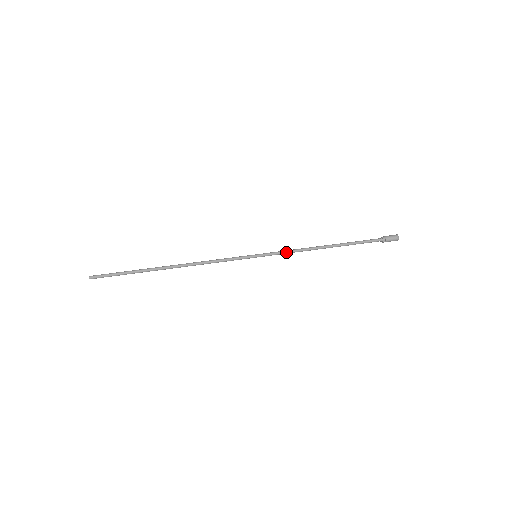
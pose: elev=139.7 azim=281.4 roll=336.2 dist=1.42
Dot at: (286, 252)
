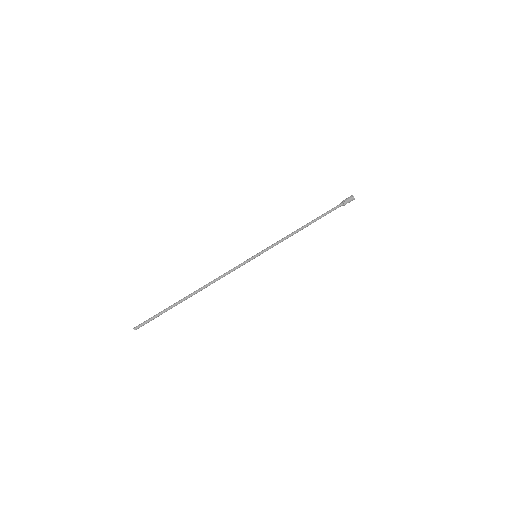
Dot at: (277, 243)
